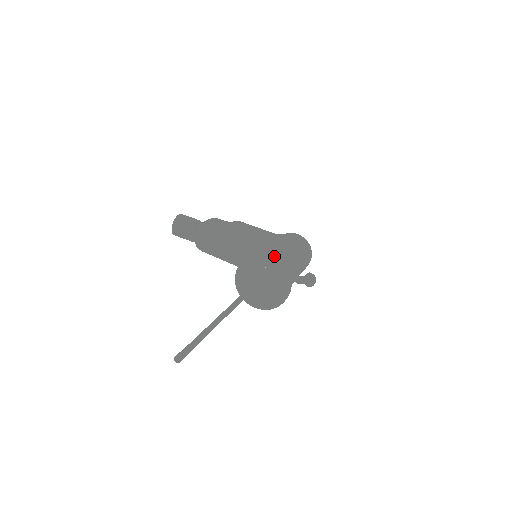
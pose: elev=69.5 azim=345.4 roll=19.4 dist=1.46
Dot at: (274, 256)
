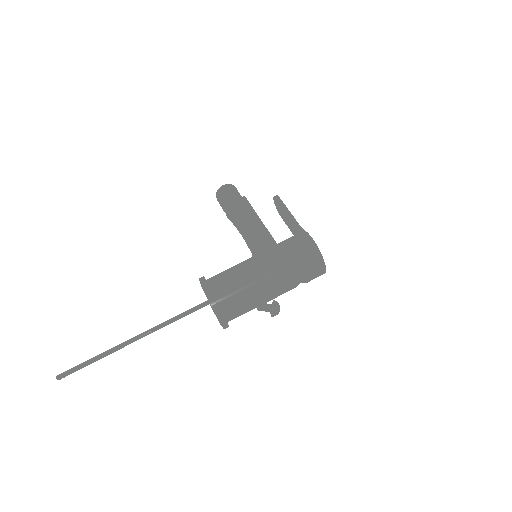
Dot at: (208, 290)
